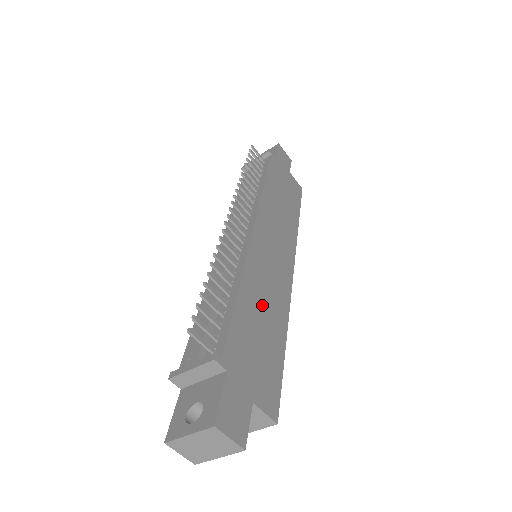
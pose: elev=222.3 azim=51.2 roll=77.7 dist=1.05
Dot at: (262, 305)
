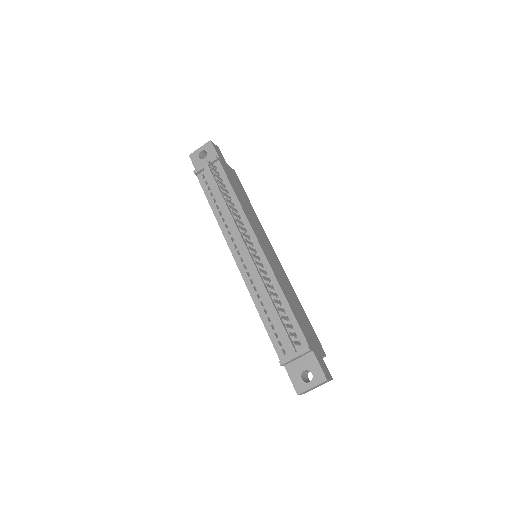
Dot at: (291, 297)
